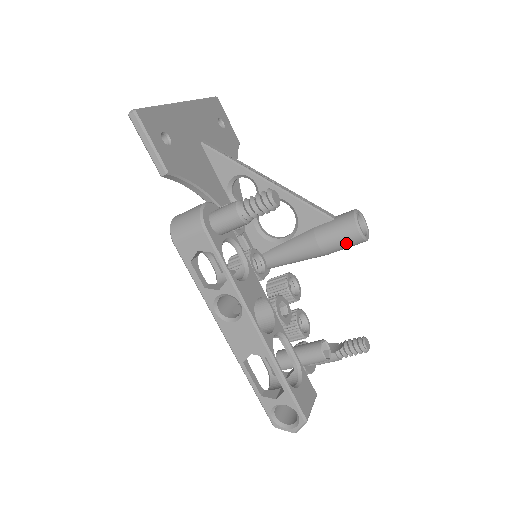
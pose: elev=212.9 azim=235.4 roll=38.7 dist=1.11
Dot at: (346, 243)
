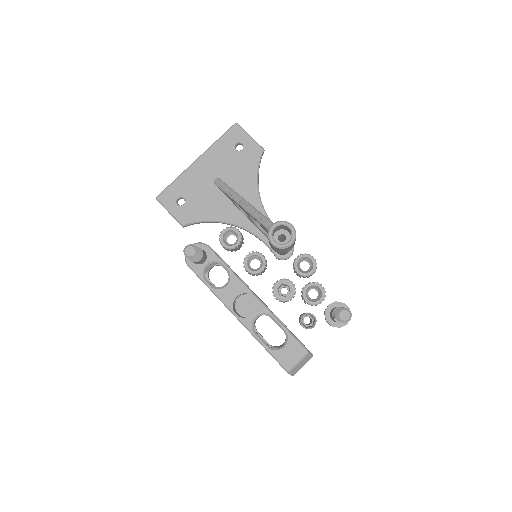
Dot at: (278, 250)
